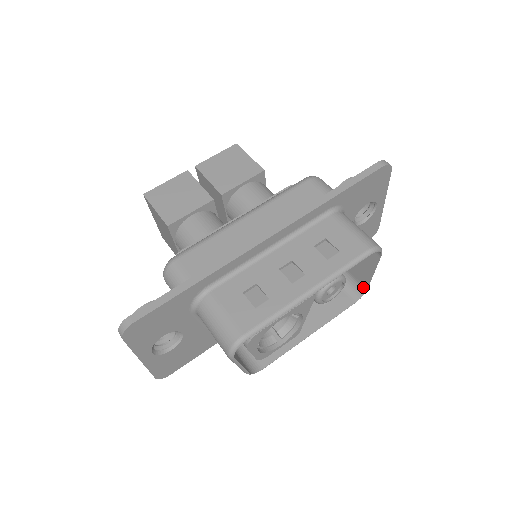
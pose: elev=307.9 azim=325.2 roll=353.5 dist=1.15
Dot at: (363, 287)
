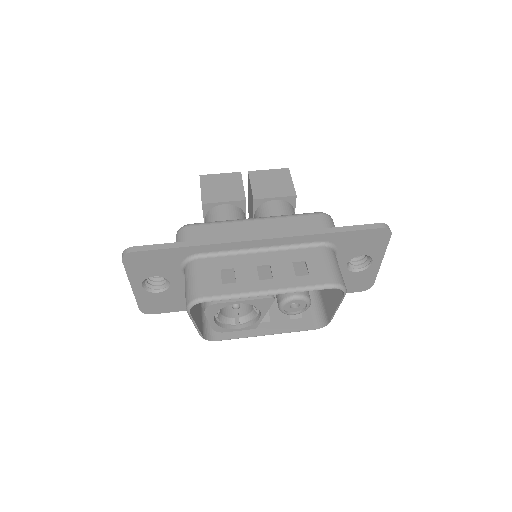
Dot at: (327, 319)
